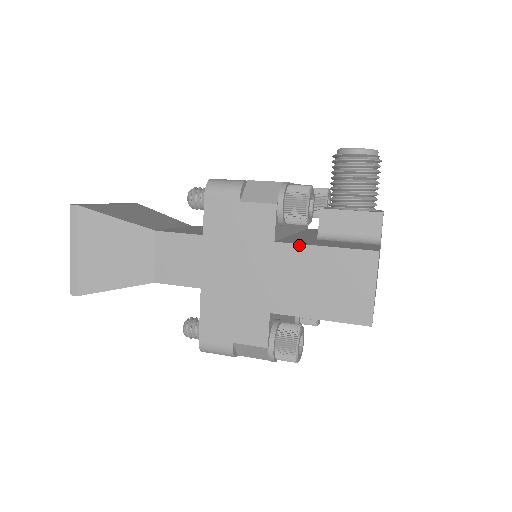
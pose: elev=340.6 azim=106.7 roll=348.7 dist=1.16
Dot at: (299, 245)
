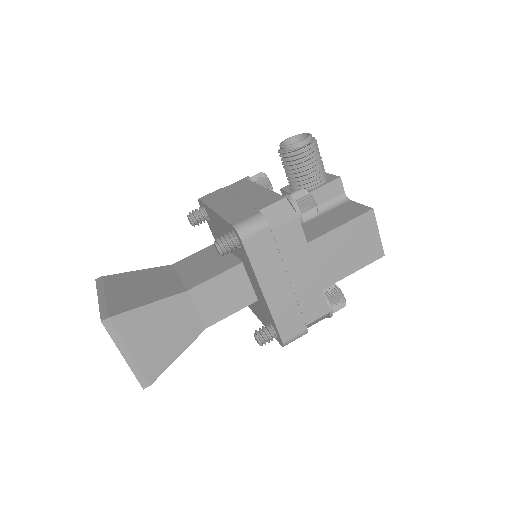
Dot at: (324, 235)
